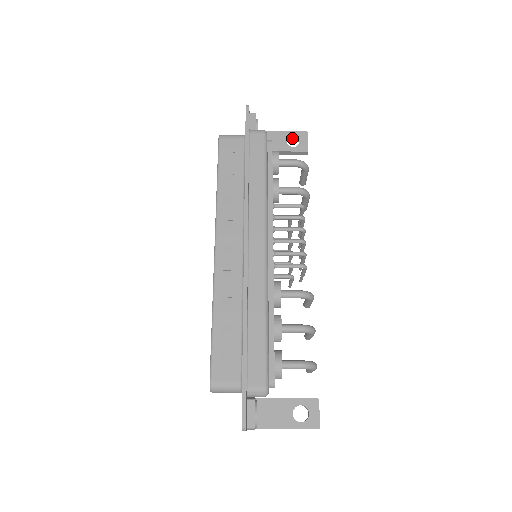
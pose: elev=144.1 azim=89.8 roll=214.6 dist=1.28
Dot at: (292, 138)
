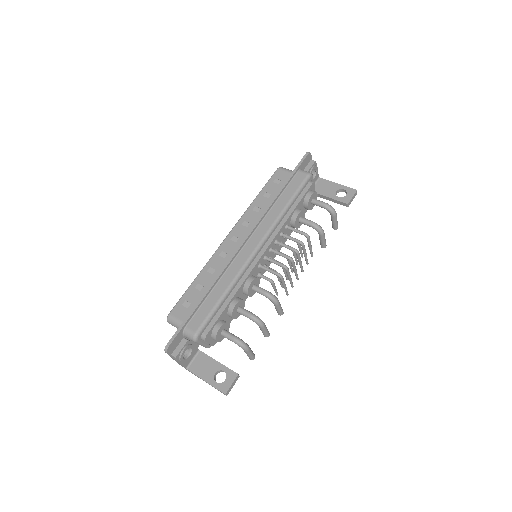
Dot at: (344, 191)
